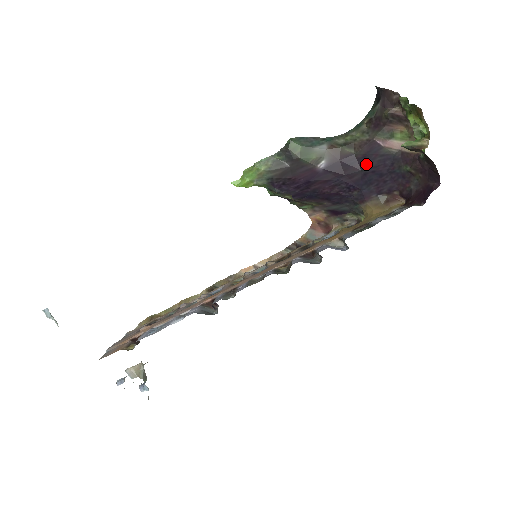
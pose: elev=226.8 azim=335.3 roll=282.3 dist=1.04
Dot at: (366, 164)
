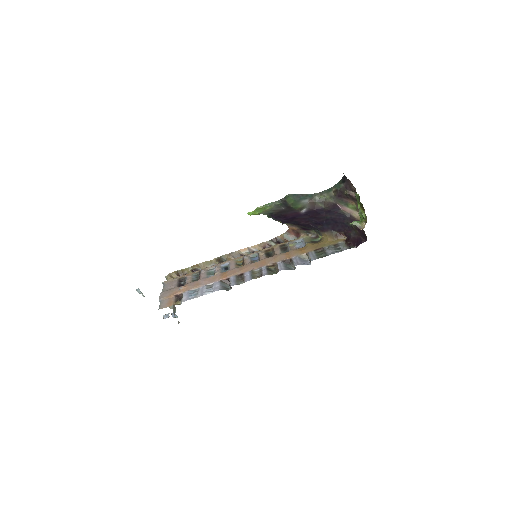
Dot at: (329, 215)
